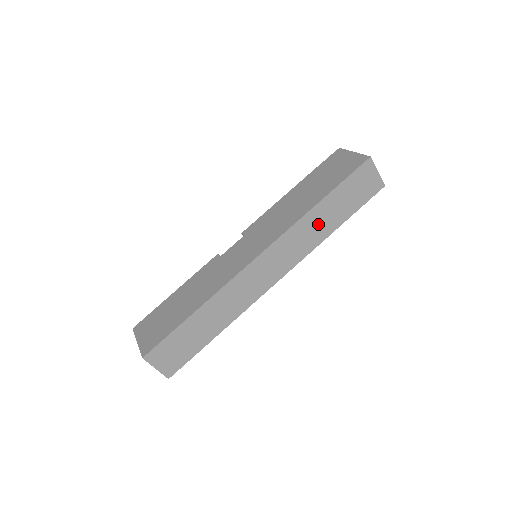
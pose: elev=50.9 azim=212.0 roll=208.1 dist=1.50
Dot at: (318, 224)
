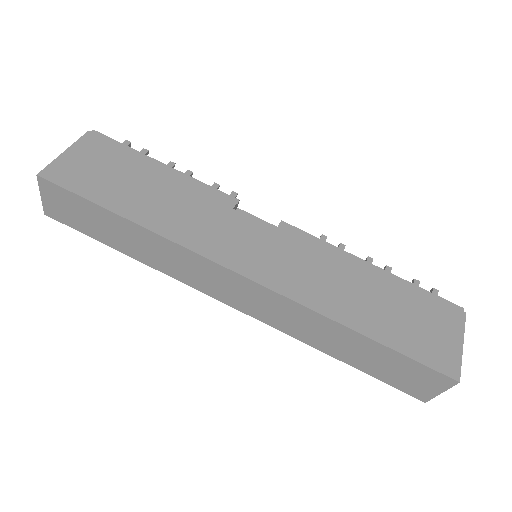
Dot at: (327, 336)
